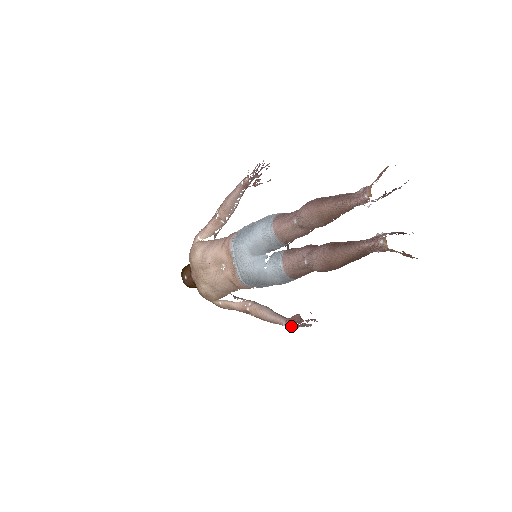
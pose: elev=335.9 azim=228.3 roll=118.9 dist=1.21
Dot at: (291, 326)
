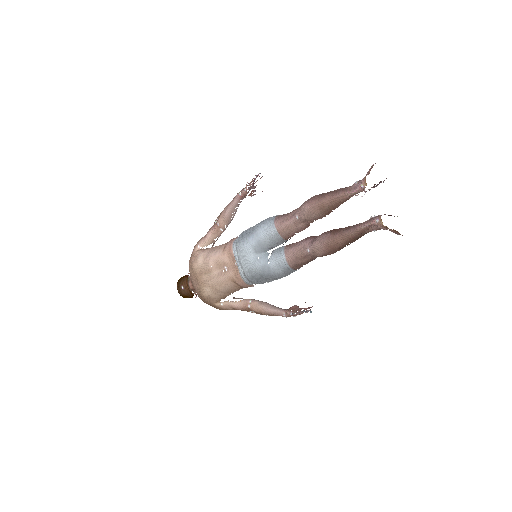
Dot at: (293, 313)
